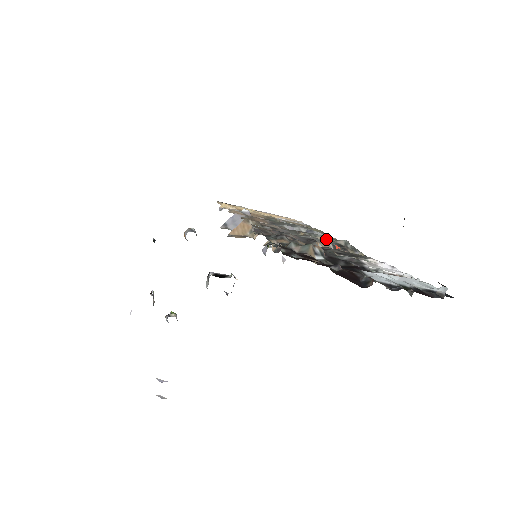
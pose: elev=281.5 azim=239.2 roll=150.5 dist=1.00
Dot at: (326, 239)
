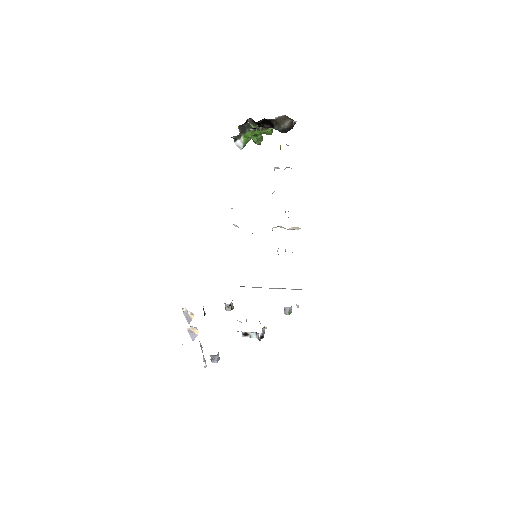
Dot at: occluded
